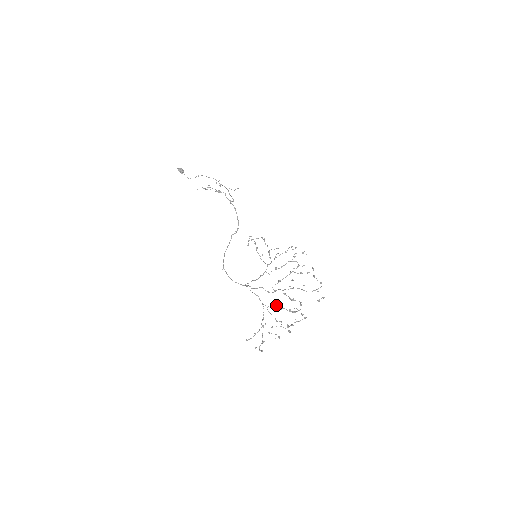
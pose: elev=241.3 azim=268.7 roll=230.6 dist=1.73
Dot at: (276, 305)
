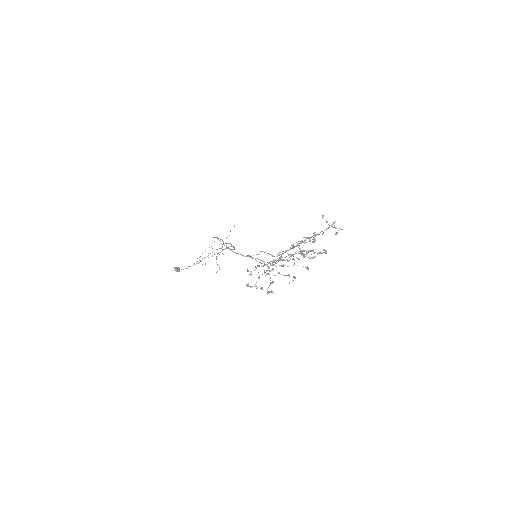
Dot at: occluded
